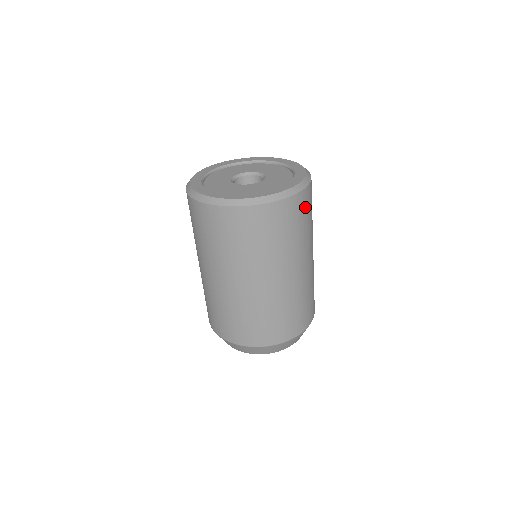
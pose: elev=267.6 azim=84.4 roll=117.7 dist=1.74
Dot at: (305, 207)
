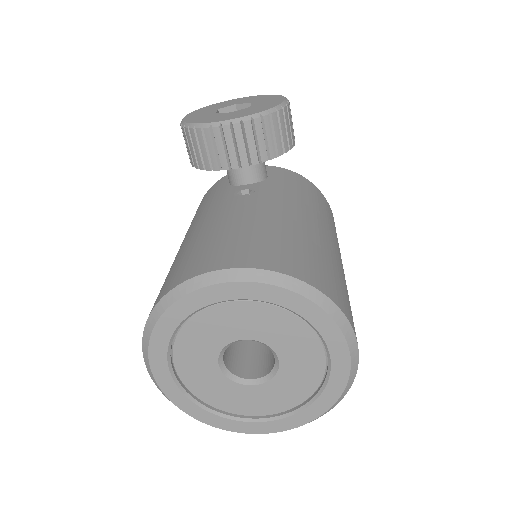
Dot at: occluded
